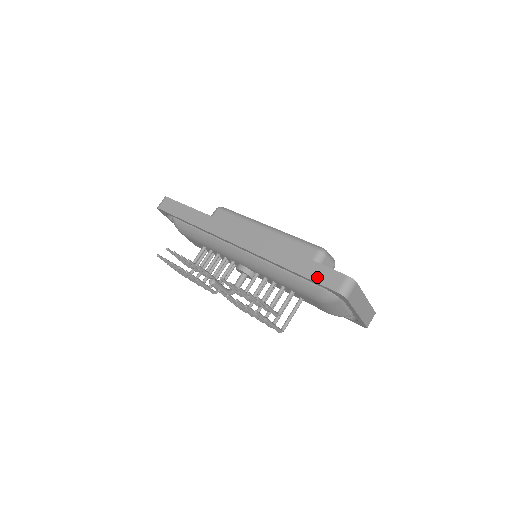
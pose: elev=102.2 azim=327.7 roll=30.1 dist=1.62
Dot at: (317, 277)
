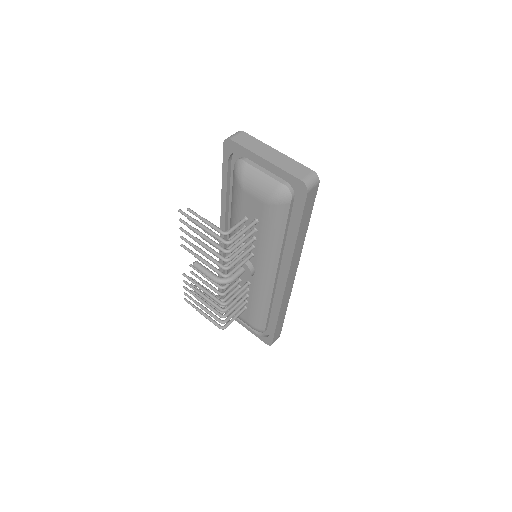
Dot at: occluded
